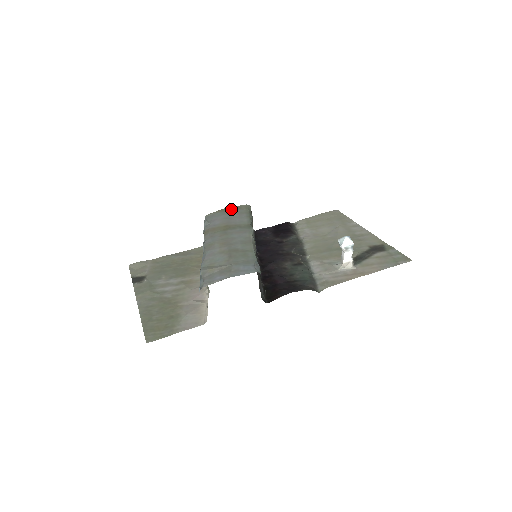
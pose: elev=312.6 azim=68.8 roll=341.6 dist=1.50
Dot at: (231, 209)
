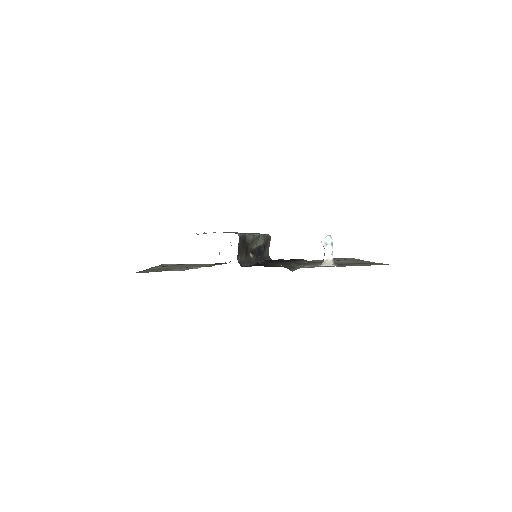
Dot at: occluded
